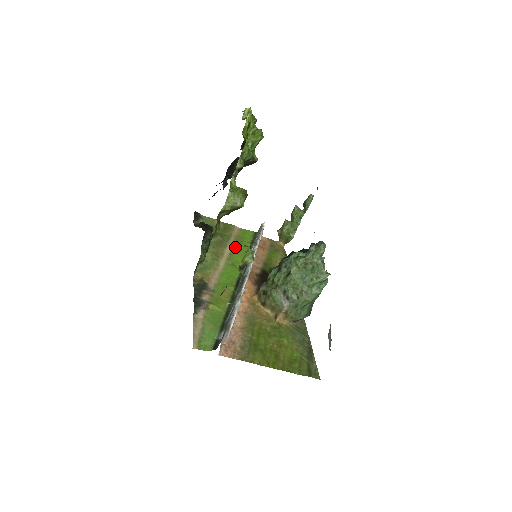
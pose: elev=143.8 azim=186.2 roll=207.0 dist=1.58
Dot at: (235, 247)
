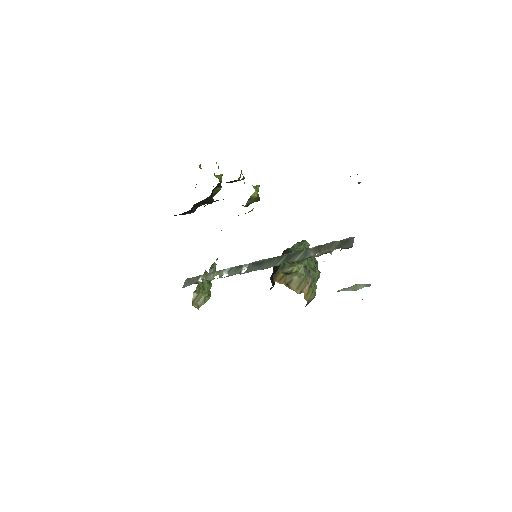
Dot at: occluded
